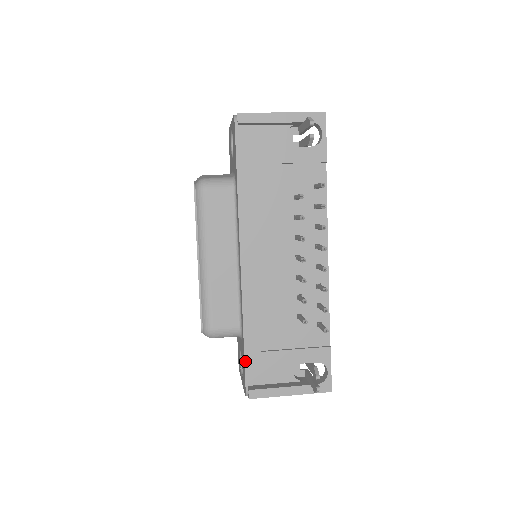
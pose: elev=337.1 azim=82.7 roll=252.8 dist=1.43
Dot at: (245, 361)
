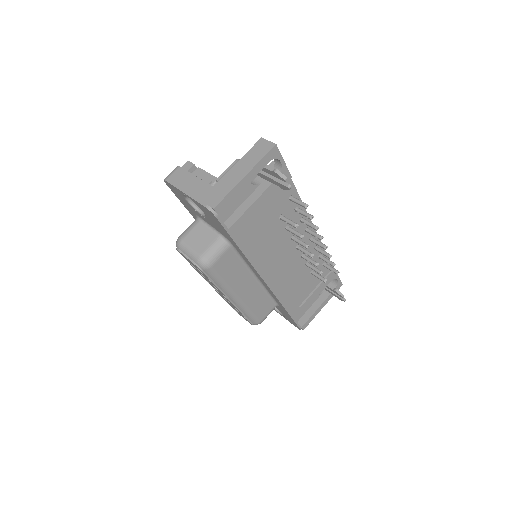
Dot at: (294, 320)
